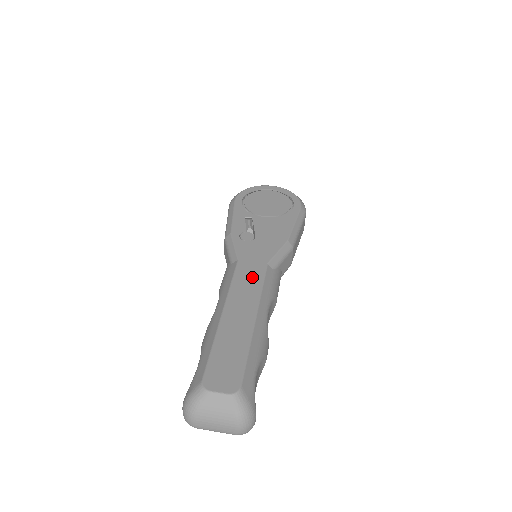
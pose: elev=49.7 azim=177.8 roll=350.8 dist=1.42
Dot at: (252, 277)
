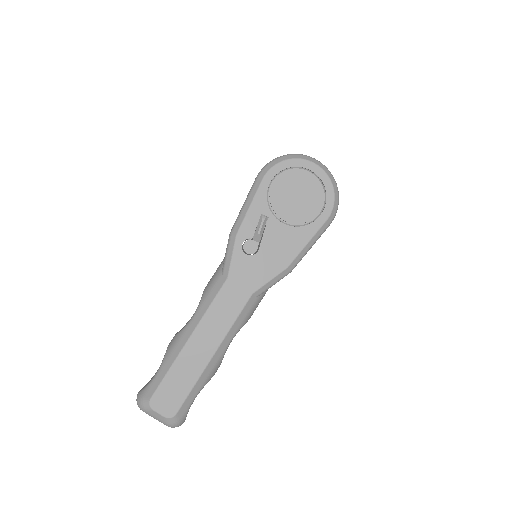
Dot at: (231, 307)
